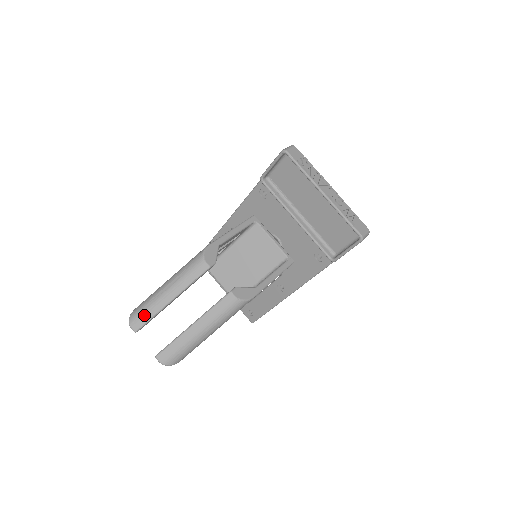
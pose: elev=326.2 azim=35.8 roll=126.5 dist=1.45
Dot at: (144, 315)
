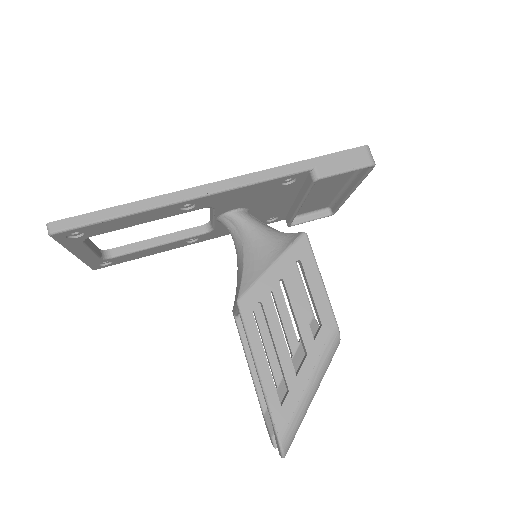
Dot at: occluded
